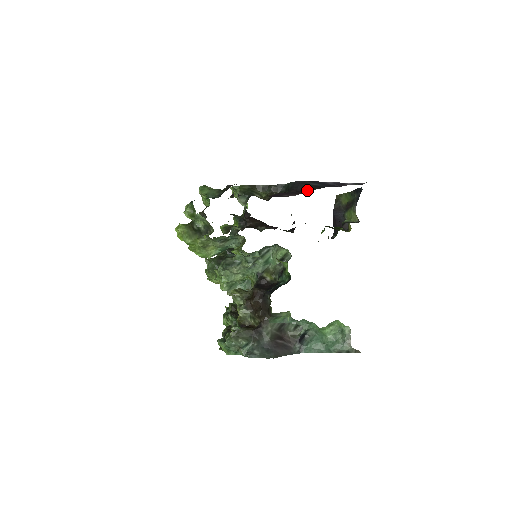
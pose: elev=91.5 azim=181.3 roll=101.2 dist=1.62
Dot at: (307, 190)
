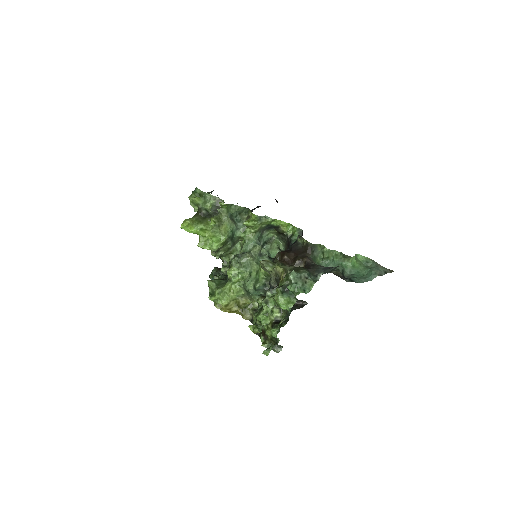
Dot at: occluded
